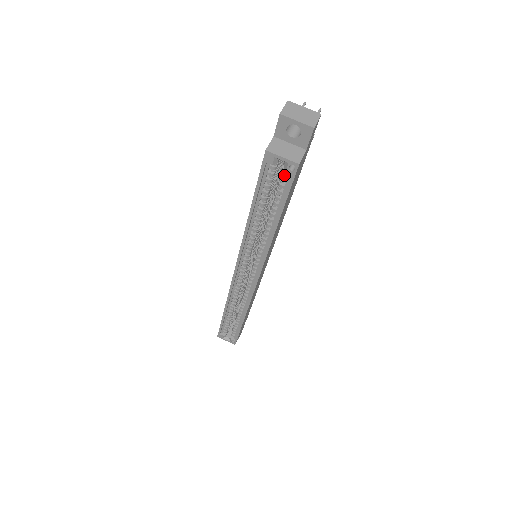
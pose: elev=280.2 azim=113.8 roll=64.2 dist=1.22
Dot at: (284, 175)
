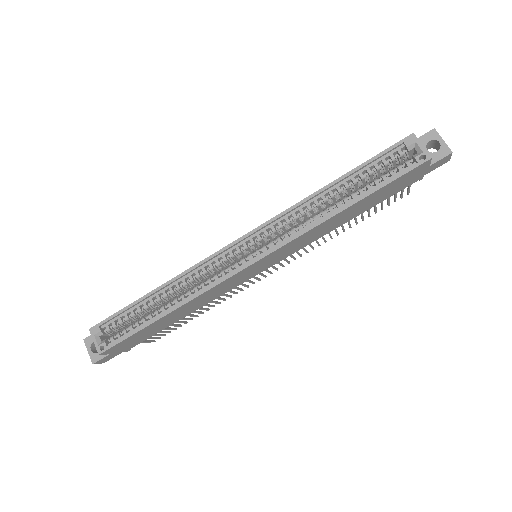
Dot at: (403, 165)
